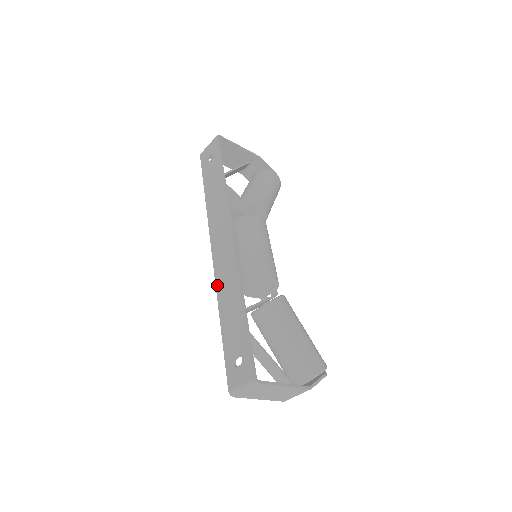
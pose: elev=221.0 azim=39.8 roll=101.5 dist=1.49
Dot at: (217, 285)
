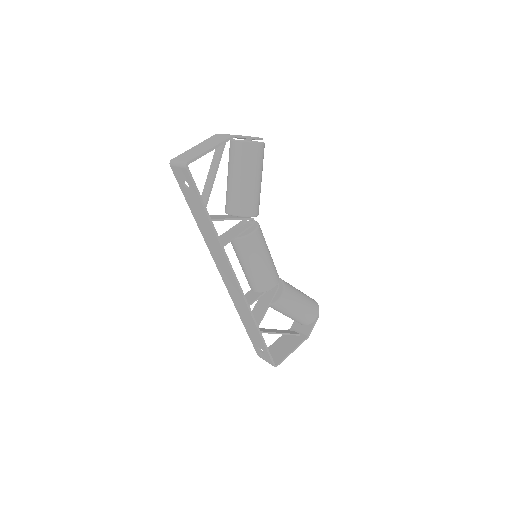
Dot at: (232, 299)
